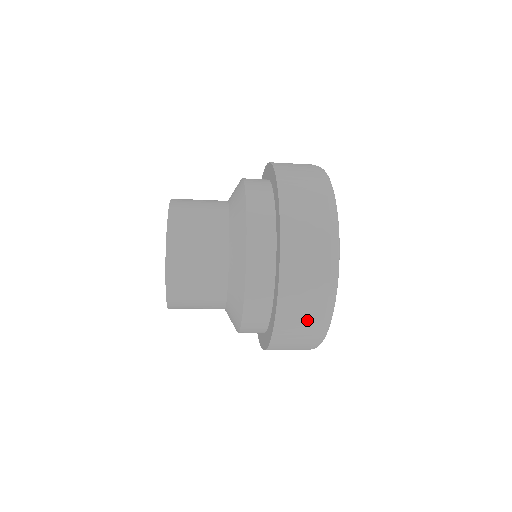
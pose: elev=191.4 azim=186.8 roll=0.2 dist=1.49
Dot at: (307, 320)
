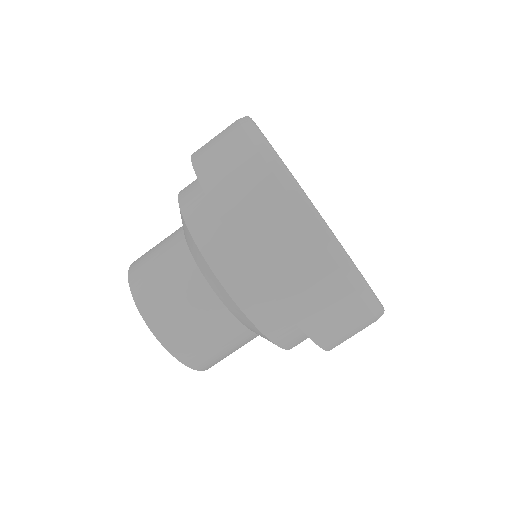
Dot at: (295, 248)
